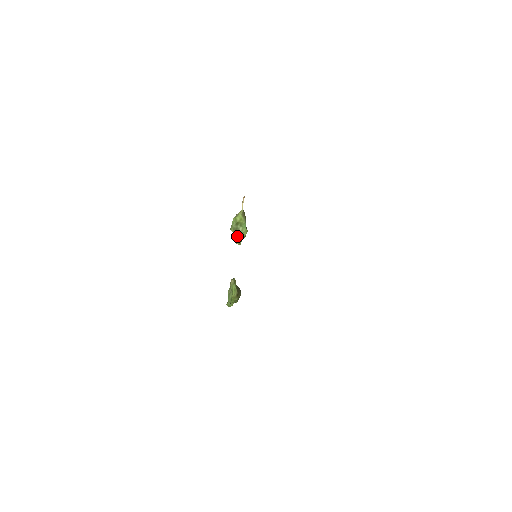
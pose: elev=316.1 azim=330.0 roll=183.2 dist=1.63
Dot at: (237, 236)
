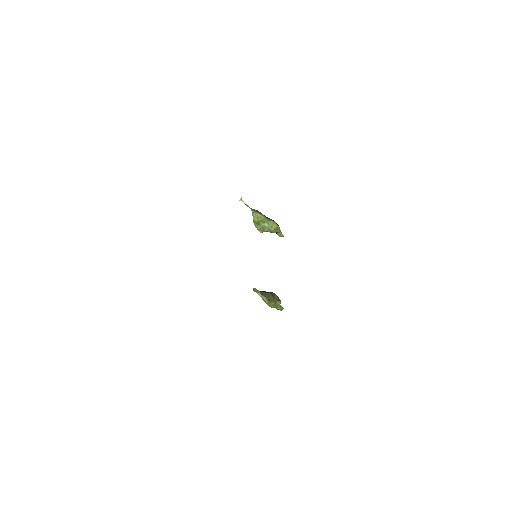
Dot at: (270, 232)
